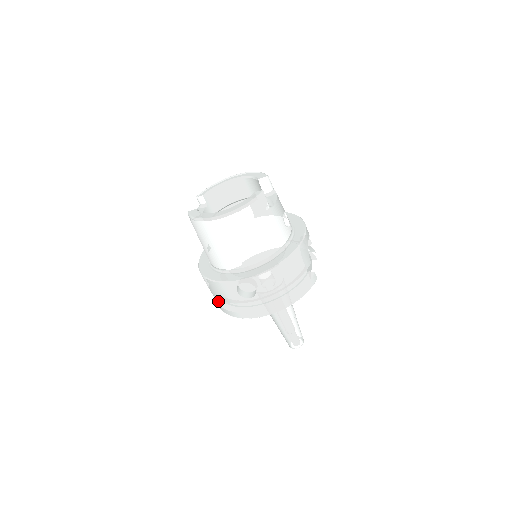
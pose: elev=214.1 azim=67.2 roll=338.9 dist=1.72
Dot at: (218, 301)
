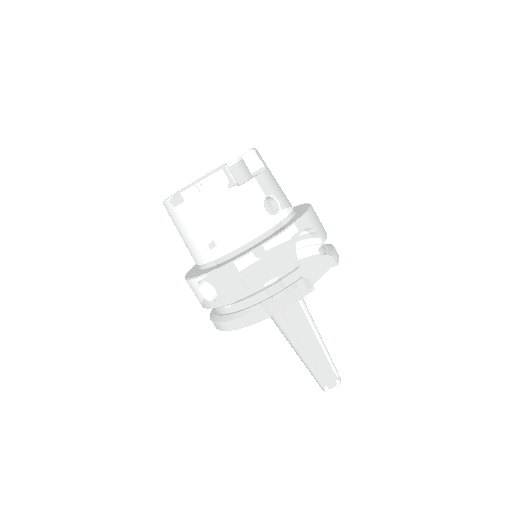
Dot at: occluded
